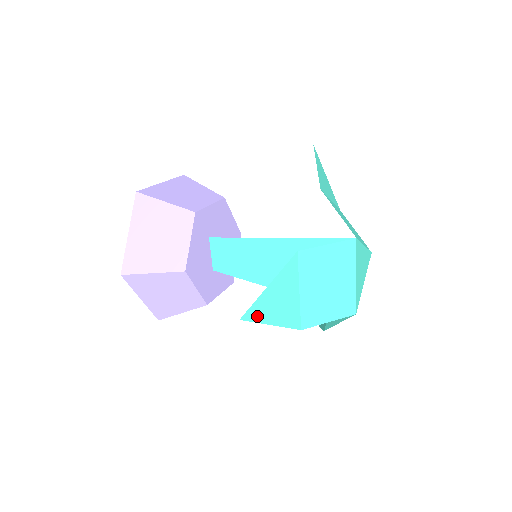
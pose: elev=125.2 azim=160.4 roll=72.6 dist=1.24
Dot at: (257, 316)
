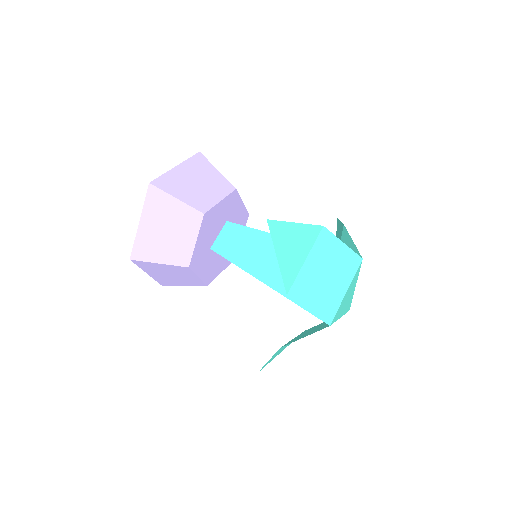
Dot at: (276, 235)
